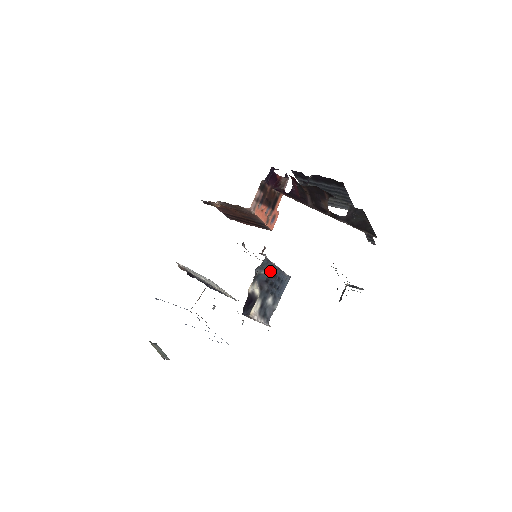
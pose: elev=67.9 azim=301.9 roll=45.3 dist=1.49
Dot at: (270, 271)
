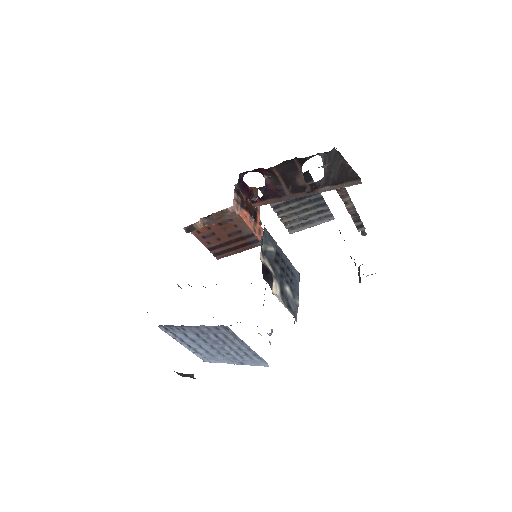
Dot at: (275, 249)
